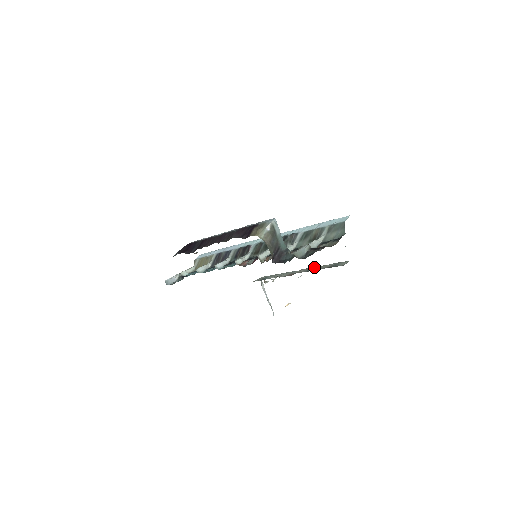
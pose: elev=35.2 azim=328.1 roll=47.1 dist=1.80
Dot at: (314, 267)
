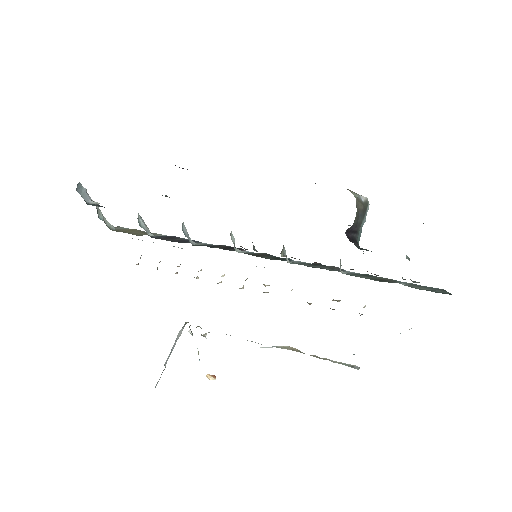
Dot at: occluded
